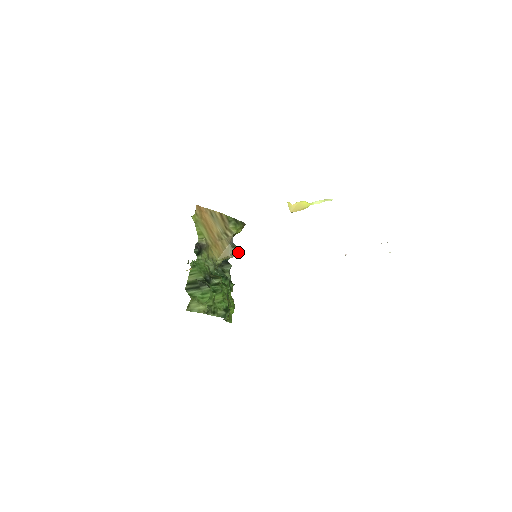
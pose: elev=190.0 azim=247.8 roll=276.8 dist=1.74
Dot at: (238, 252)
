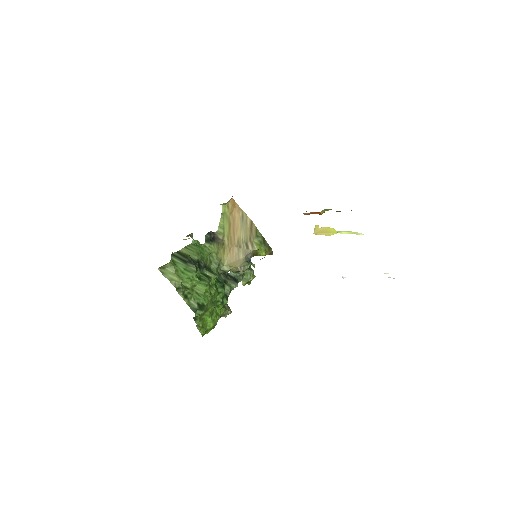
Dot at: (248, 267)
